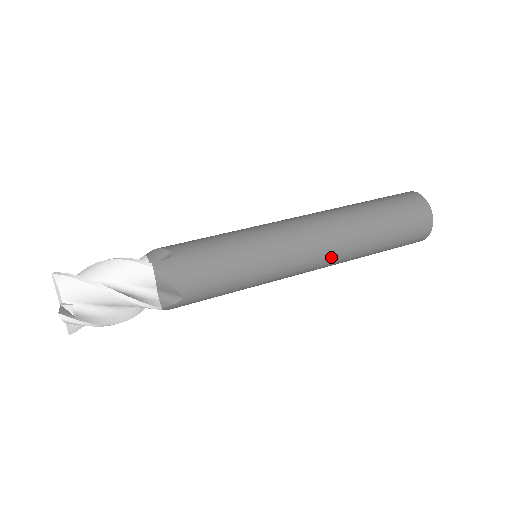
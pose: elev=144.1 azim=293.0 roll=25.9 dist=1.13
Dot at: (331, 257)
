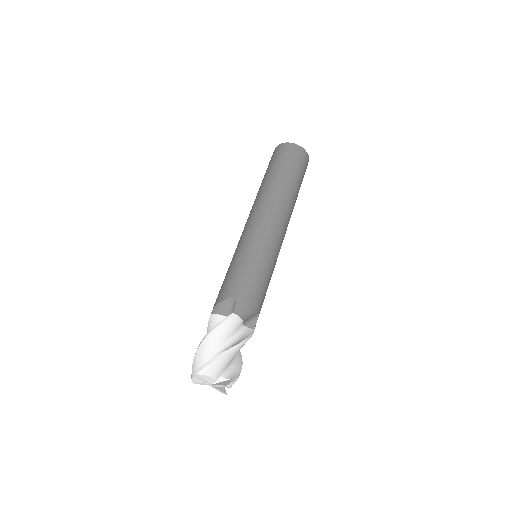
Dot at: (289, 219)
